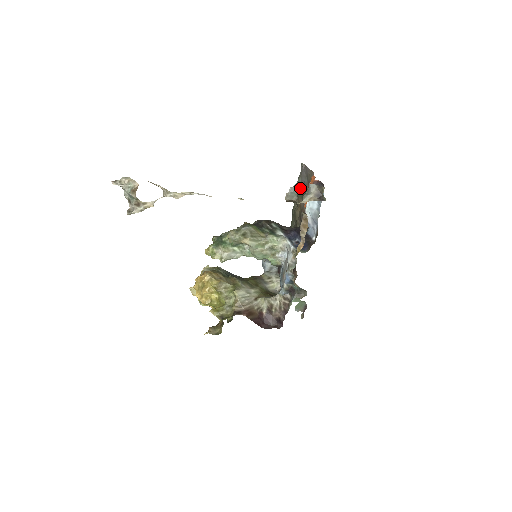
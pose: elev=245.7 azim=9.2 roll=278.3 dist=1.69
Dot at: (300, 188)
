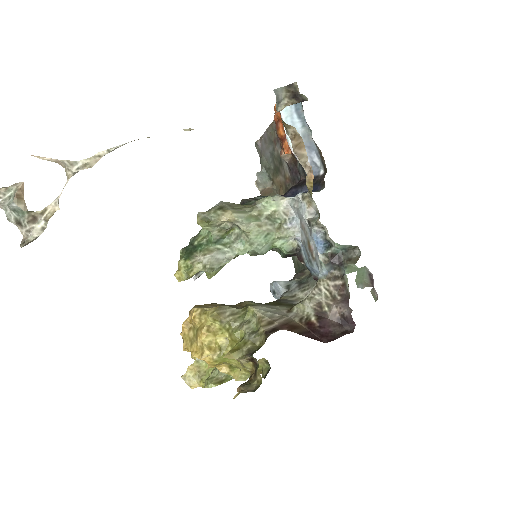
Dot at: (269, 167)
